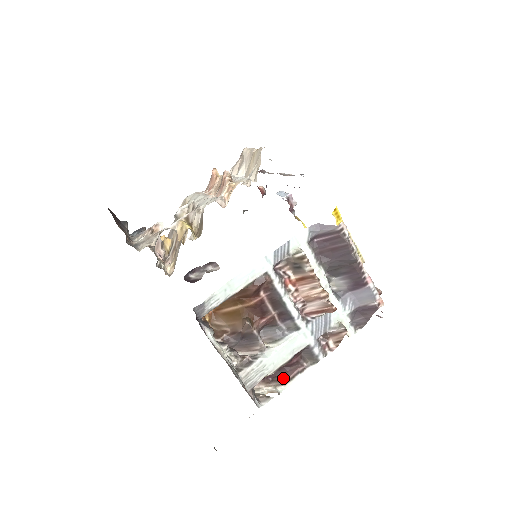
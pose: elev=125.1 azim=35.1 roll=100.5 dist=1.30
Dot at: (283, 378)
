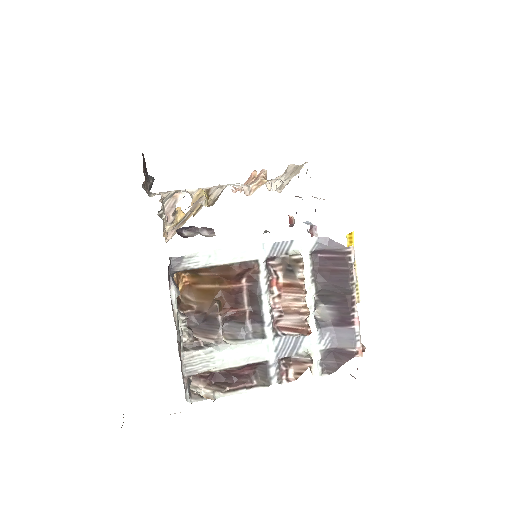
Dot at: (226, 386)
